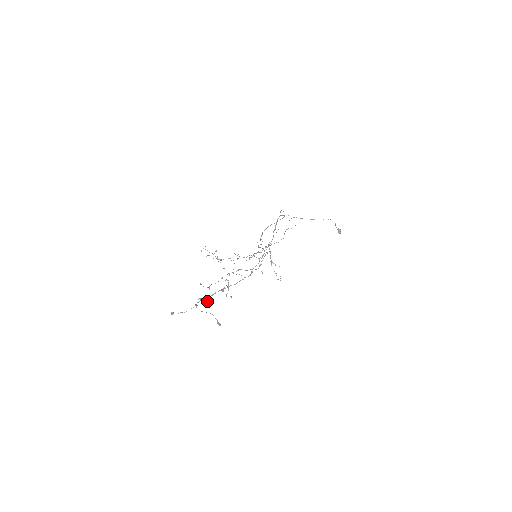
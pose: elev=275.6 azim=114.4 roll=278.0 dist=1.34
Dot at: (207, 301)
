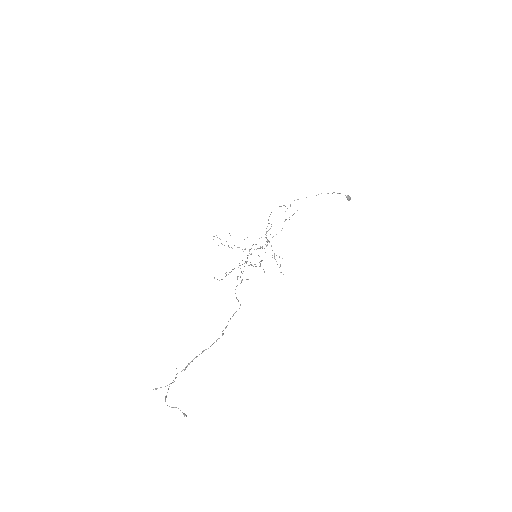
Dot at: (185, 369)
